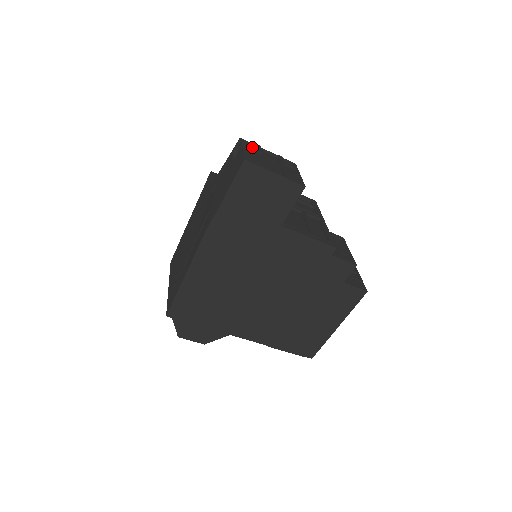
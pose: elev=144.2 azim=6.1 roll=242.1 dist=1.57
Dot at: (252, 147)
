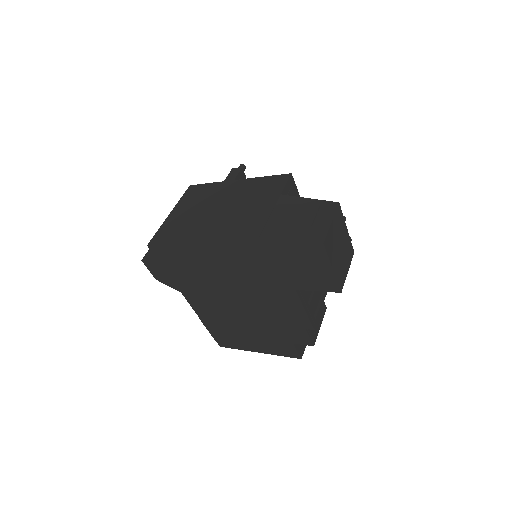
Dot at: (339, 220)
